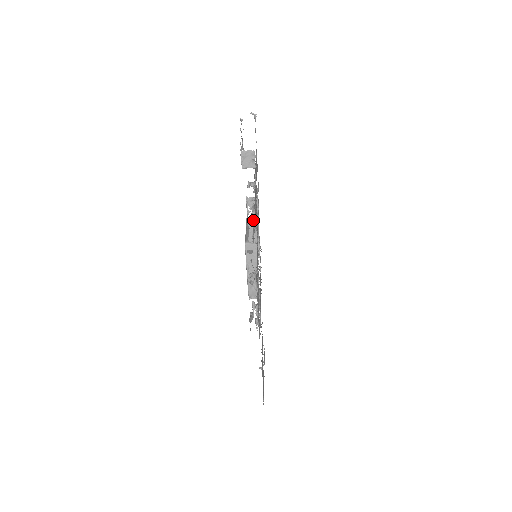
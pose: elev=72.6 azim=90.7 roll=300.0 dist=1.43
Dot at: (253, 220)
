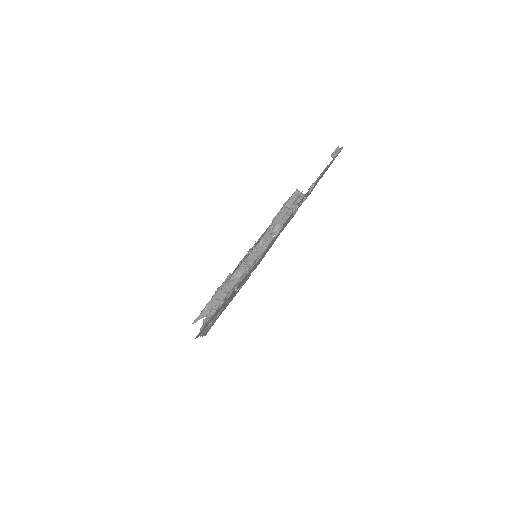
Dot at: (290, 211)
